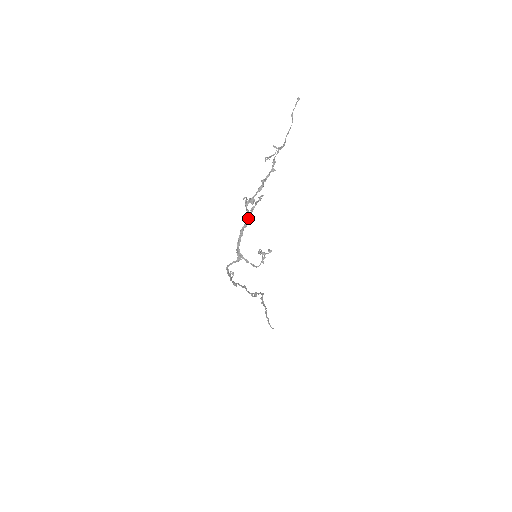
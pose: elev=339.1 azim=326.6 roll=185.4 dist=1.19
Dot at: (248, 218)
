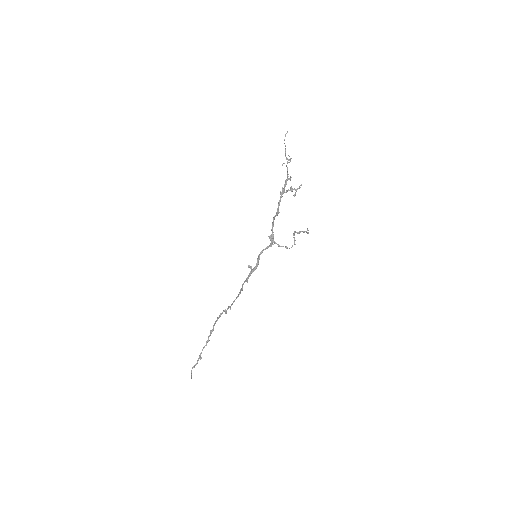
Dot at: occluded
